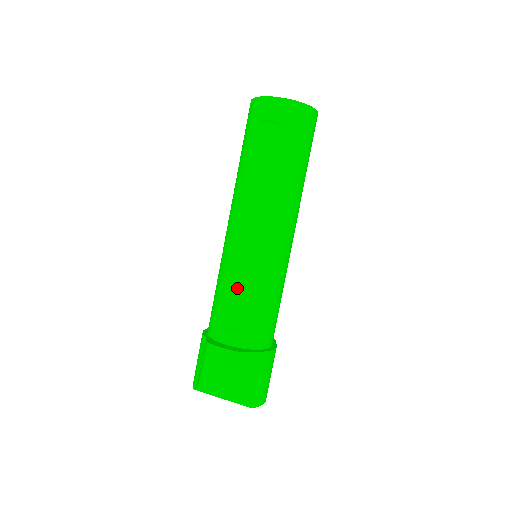
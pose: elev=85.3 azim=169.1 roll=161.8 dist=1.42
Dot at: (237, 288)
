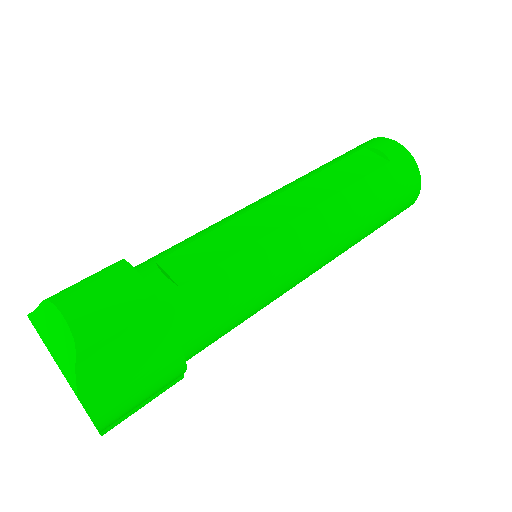
Dot at: (217, 242)
